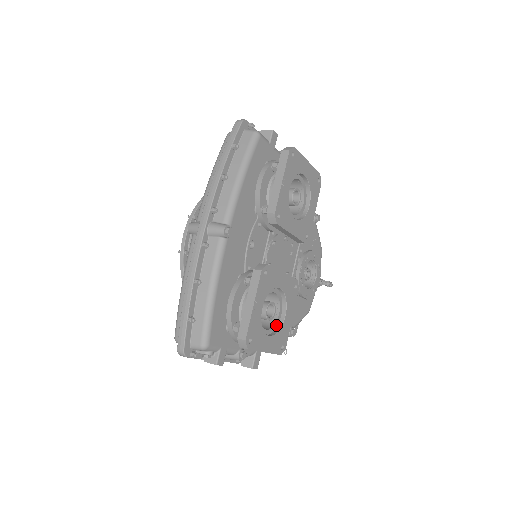
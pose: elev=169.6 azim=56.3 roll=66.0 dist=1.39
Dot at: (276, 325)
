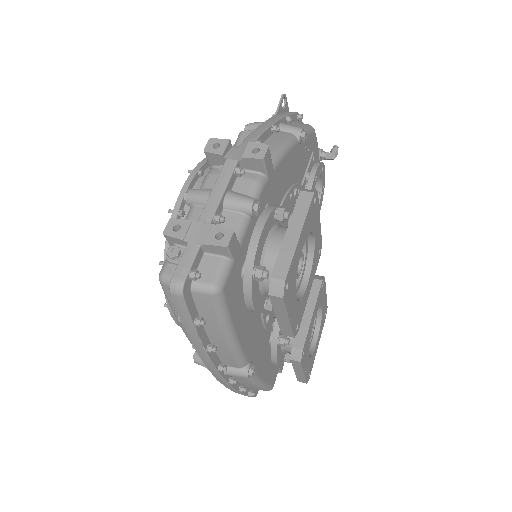
Dot at: (316, 317)
